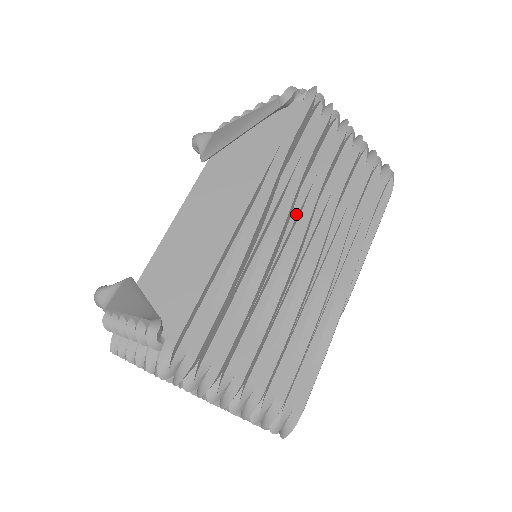
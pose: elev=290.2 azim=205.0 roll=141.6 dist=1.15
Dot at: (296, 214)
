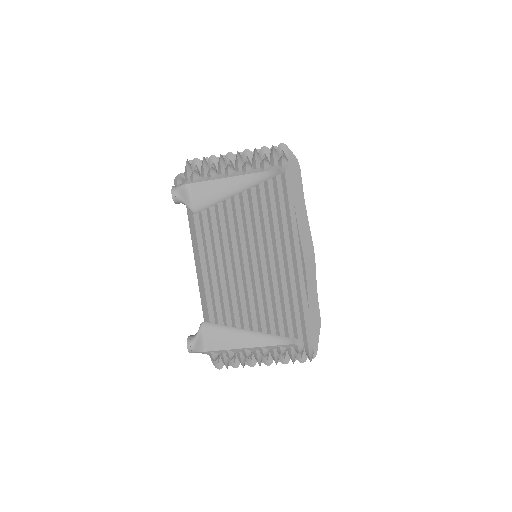
Dot at: occluded
